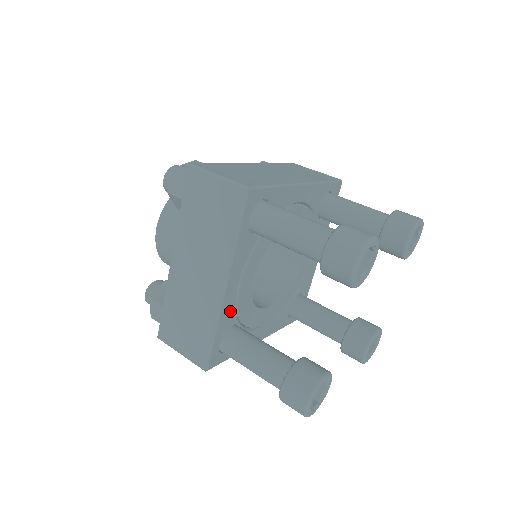
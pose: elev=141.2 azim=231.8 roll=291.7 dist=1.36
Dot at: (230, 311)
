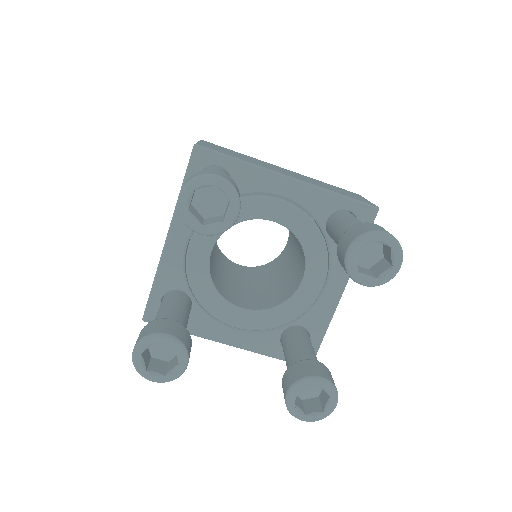
Dot at: (175, 270)
